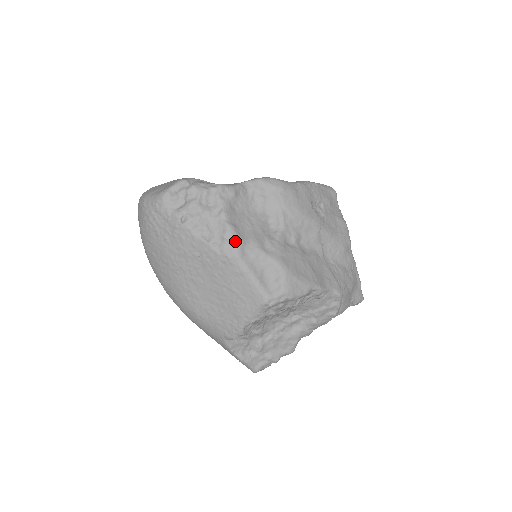
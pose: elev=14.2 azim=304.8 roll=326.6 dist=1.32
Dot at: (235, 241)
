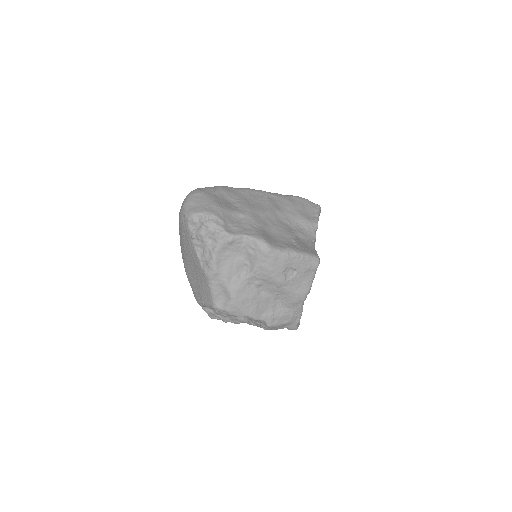
Dot at: (212, 270)
